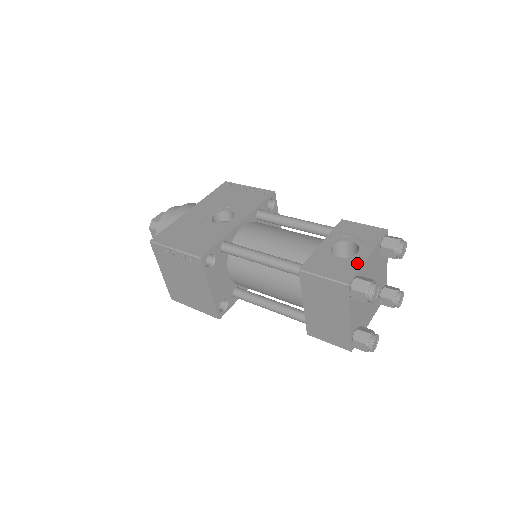
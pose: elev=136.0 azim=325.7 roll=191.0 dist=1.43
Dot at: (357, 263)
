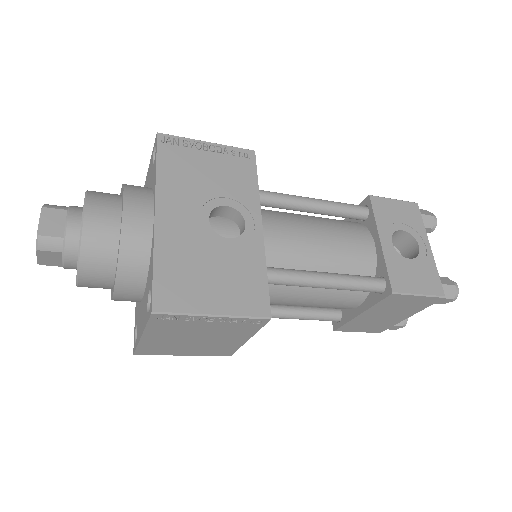
Dot at: (431, 263)
